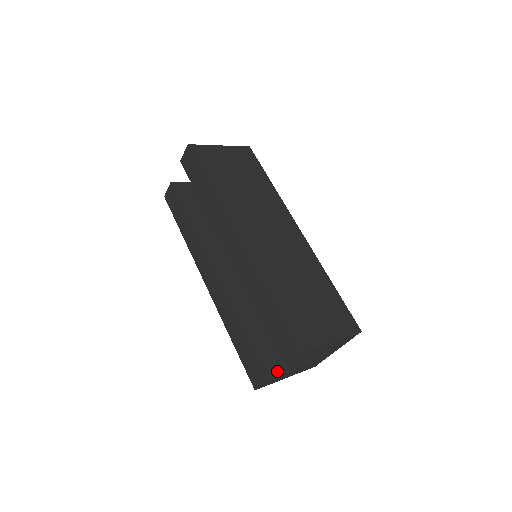
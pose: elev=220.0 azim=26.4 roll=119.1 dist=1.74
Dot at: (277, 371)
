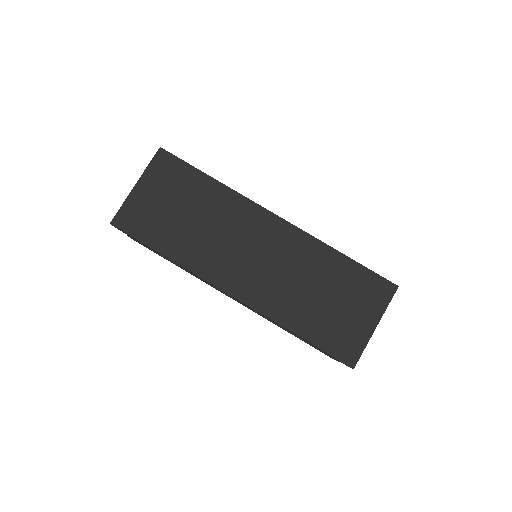
Dot at: occluded
